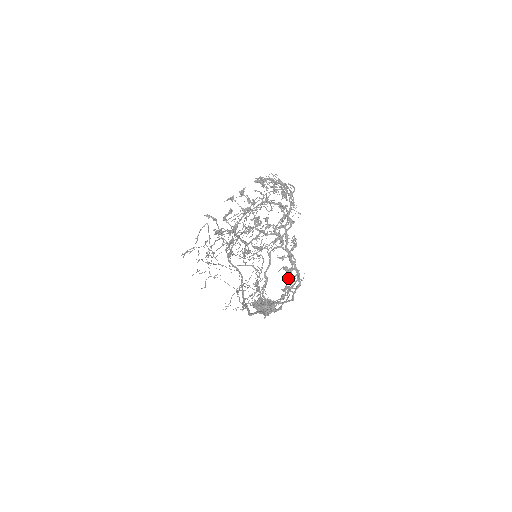
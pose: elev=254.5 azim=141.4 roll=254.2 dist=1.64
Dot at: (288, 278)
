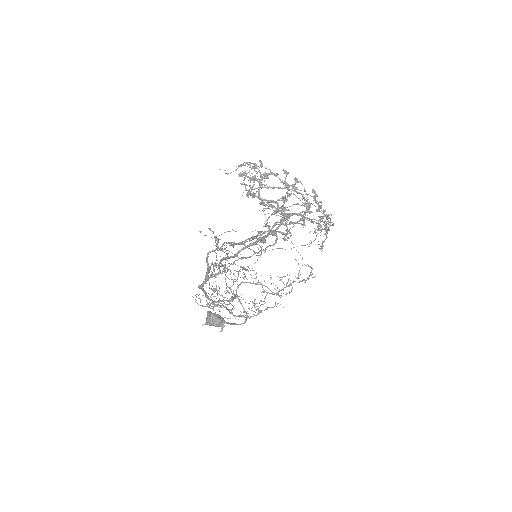
Dot at: occluded
